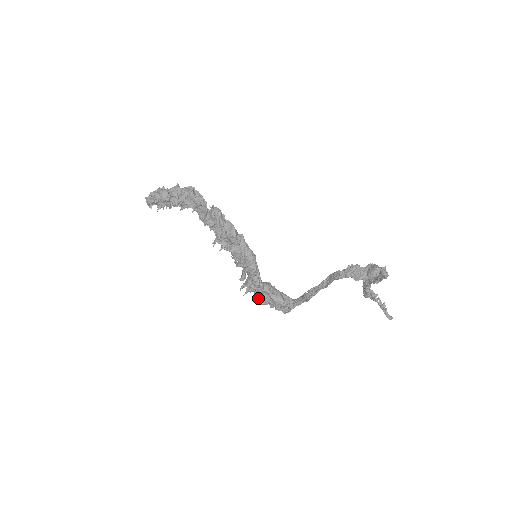
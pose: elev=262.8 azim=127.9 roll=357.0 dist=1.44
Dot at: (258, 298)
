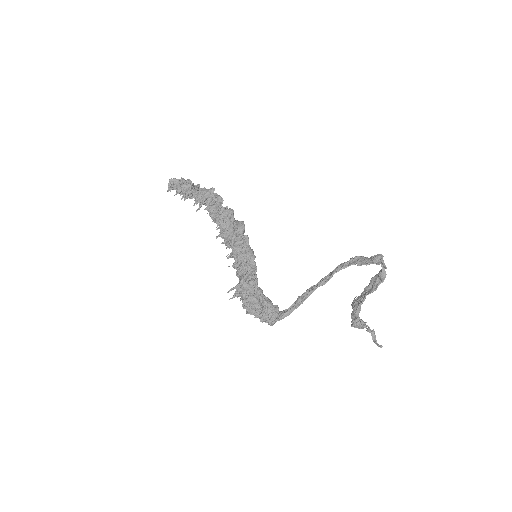
Dot at: (245, 303)
